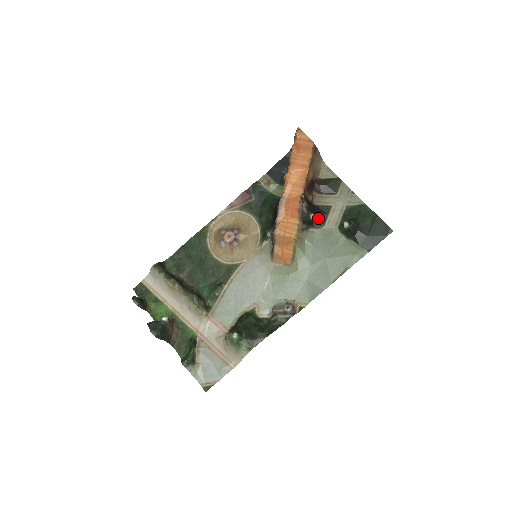
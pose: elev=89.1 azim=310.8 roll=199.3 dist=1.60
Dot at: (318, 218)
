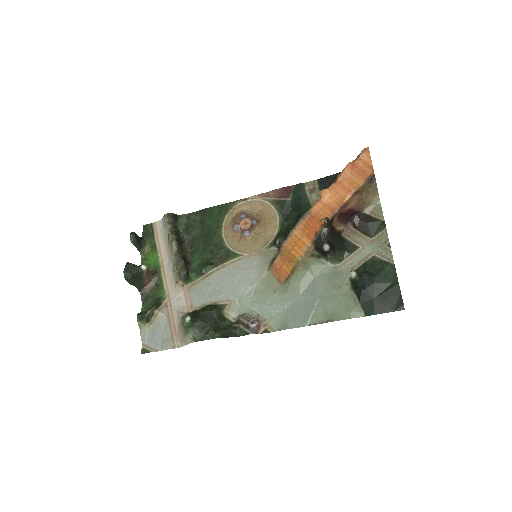
Dot at: (335, 252)
